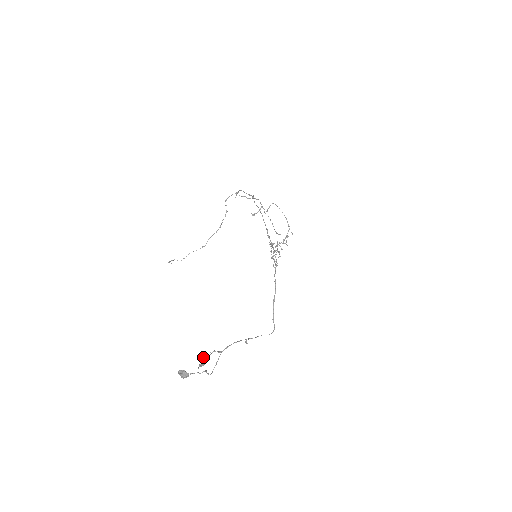
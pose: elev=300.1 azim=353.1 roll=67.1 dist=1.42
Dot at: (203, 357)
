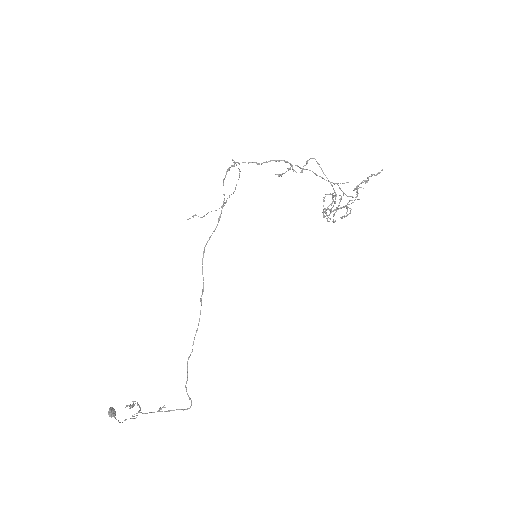
Dot at: (126, 406)
